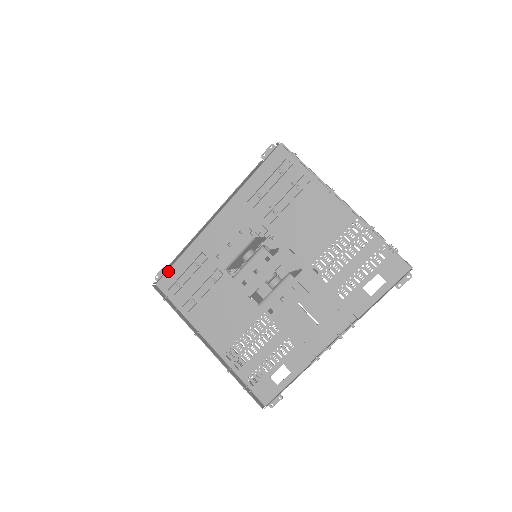
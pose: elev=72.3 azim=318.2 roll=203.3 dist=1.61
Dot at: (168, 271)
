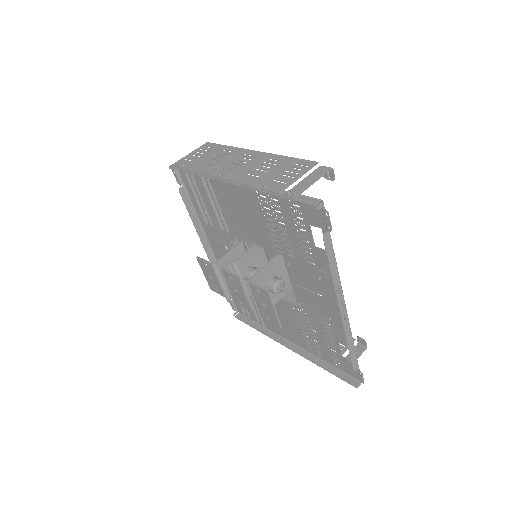
Dot at: (233, 300)
